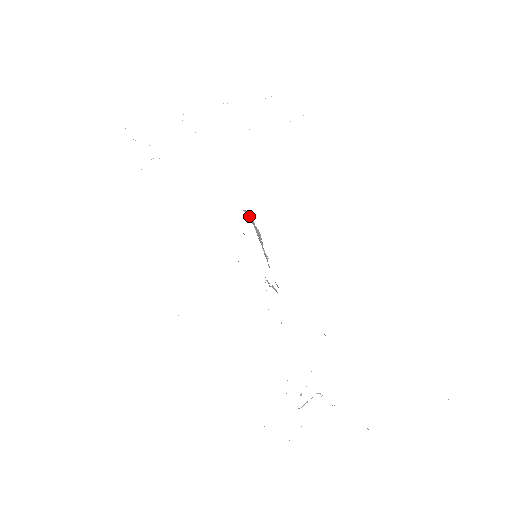
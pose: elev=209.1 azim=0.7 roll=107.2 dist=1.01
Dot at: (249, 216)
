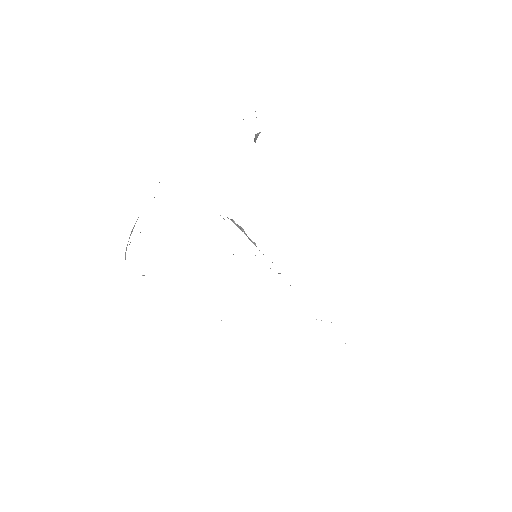
Dot at: (227, 217)
